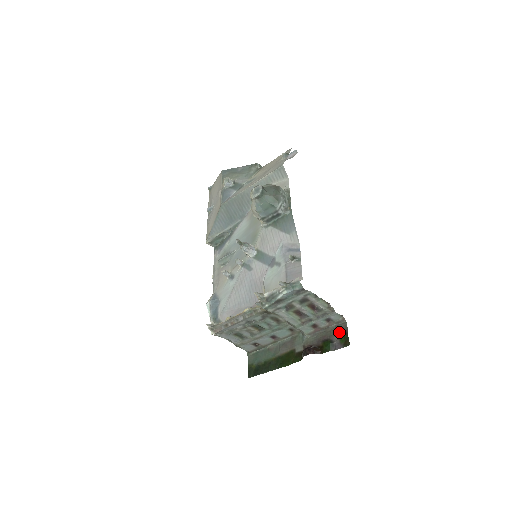
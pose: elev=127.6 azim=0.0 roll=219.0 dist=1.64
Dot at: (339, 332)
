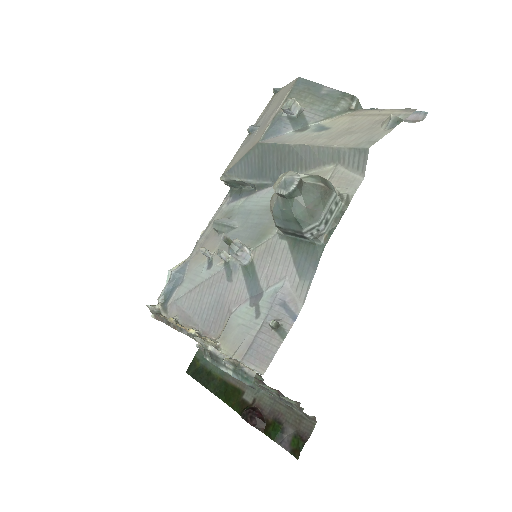
Dot at: (299, 428)
